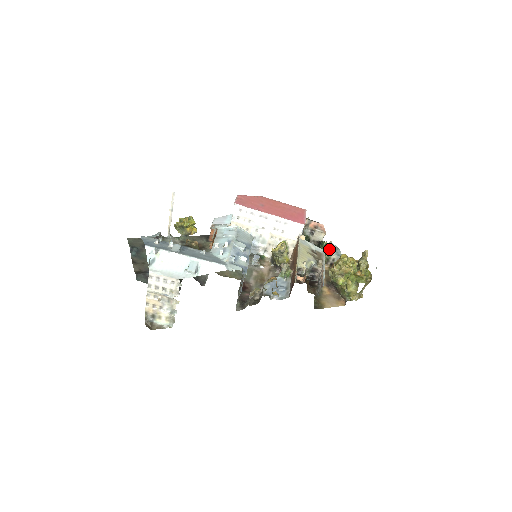
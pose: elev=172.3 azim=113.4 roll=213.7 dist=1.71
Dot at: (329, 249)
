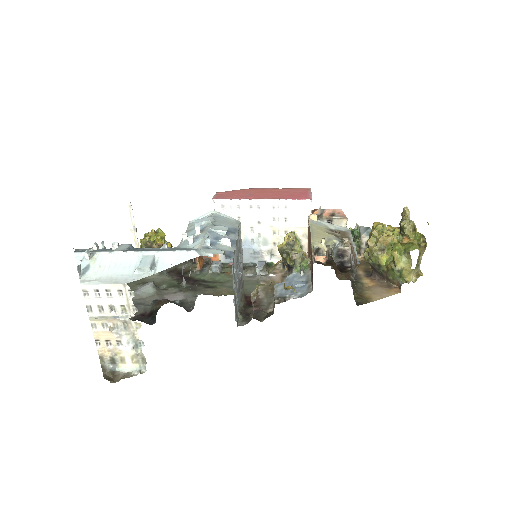
Dot at: (357, 234)
